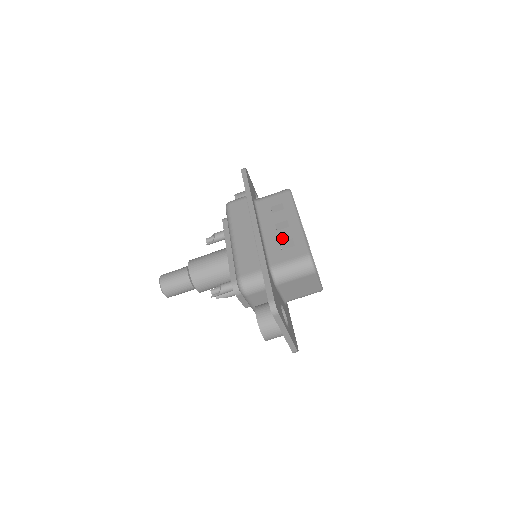
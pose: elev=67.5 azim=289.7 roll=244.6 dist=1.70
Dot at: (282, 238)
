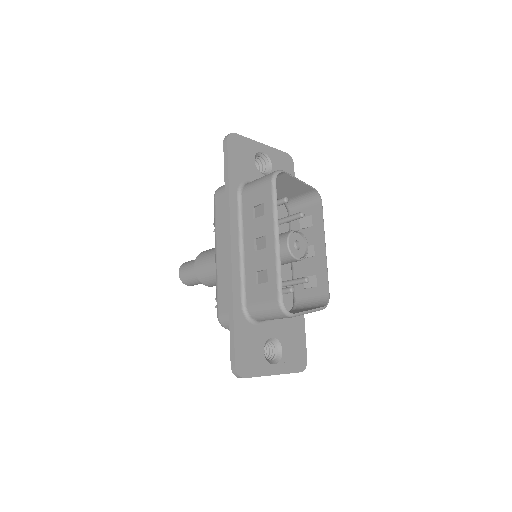
Dot at: (258, 265)
